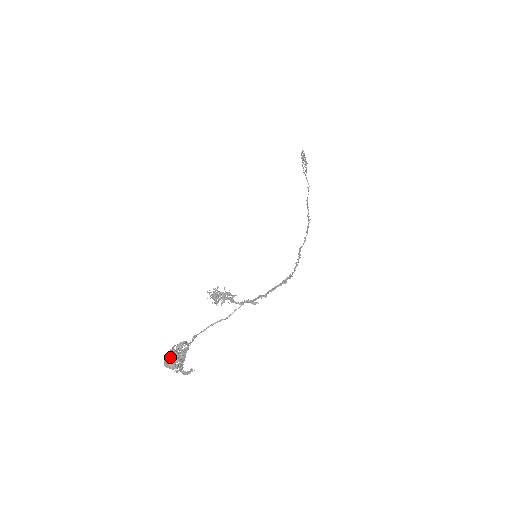
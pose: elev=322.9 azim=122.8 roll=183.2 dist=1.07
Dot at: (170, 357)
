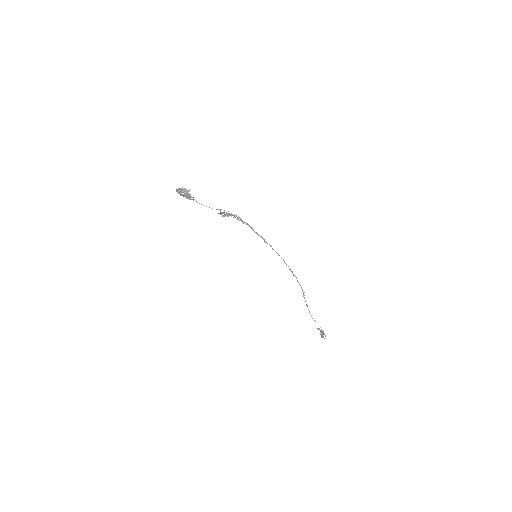
Dot at: occluded
